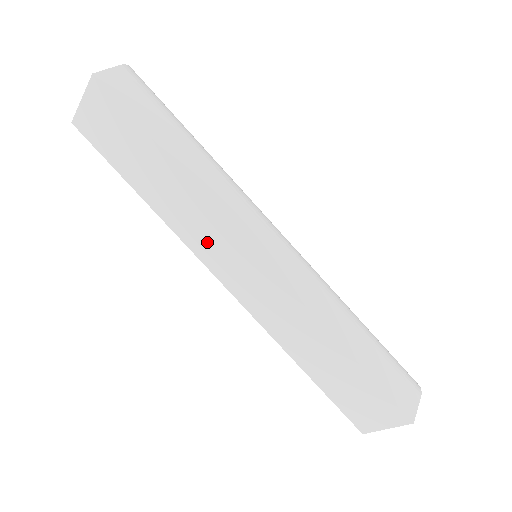
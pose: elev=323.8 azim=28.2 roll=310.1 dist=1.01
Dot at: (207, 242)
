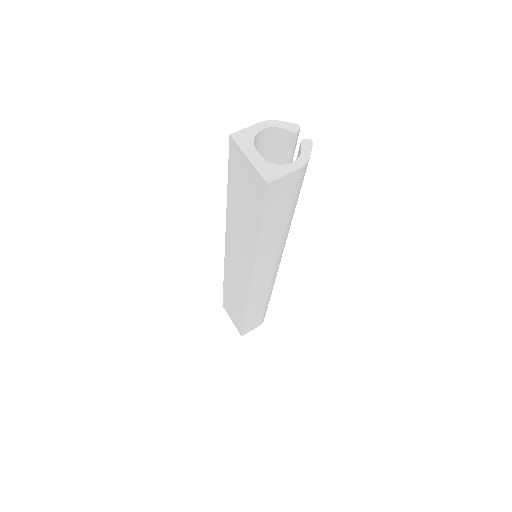
Dot at: (236, 246)
